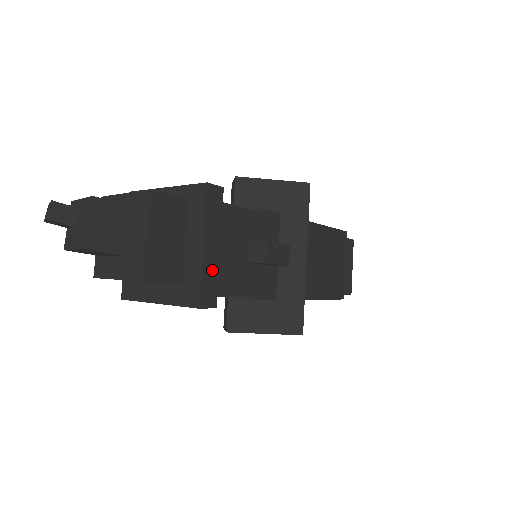
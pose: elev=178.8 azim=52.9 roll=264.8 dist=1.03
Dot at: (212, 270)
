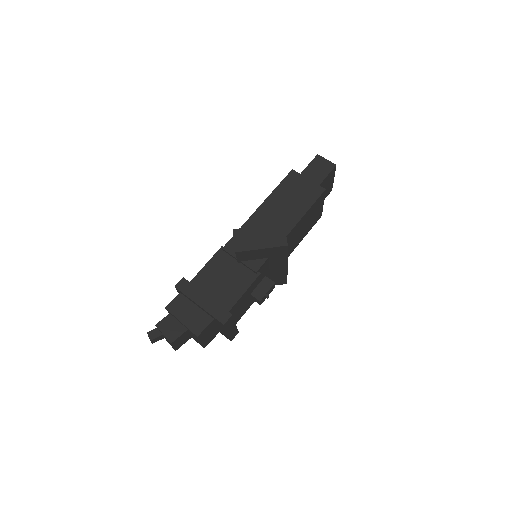
Dot at: (234, 331)
